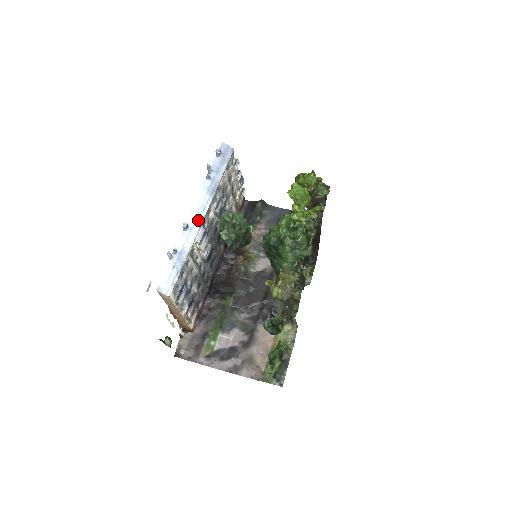
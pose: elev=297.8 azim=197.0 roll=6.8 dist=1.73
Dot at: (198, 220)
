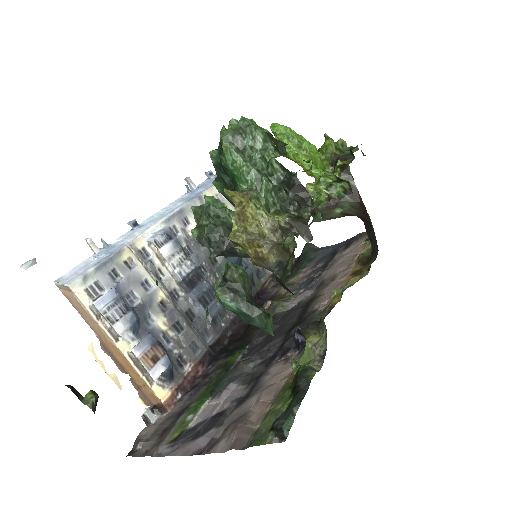
Dot at: (157, 220)
